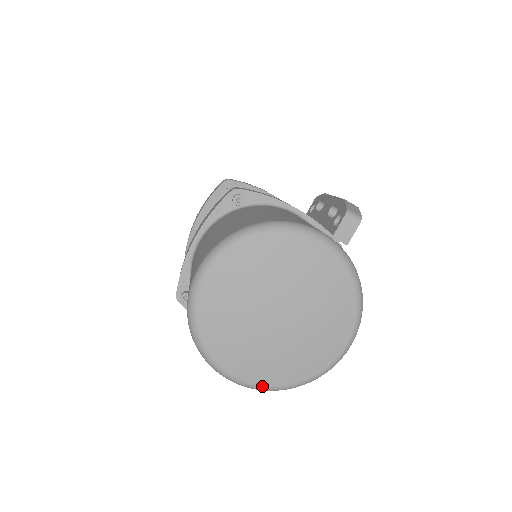
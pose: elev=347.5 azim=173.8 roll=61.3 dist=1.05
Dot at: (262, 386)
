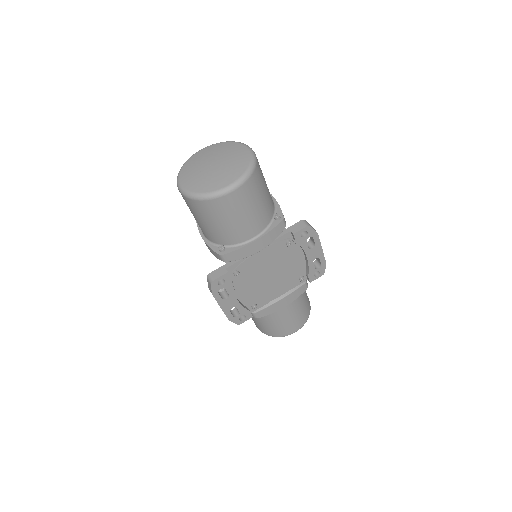
Dot at: (186, 190)
